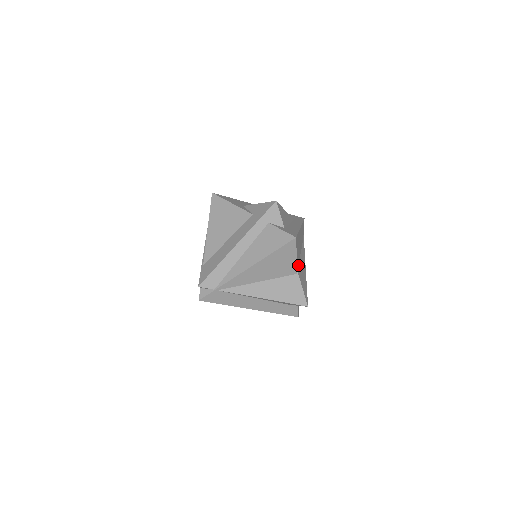
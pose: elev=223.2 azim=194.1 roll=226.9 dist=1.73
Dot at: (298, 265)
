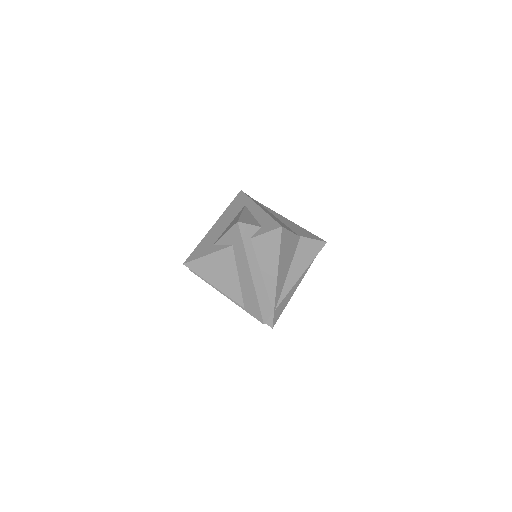
Dot at: occluded
